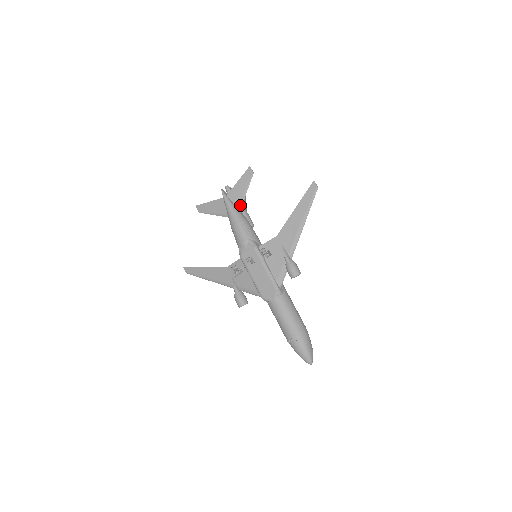
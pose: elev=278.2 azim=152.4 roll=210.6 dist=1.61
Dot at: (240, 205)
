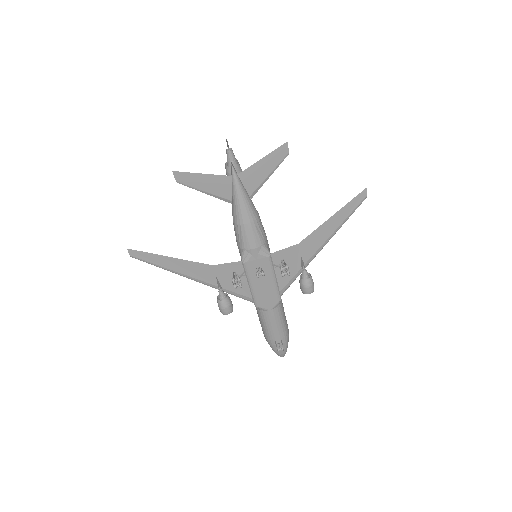
Dot at: (254, 192)
